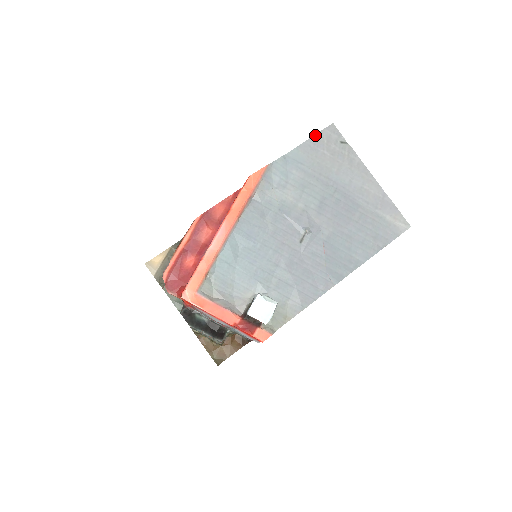
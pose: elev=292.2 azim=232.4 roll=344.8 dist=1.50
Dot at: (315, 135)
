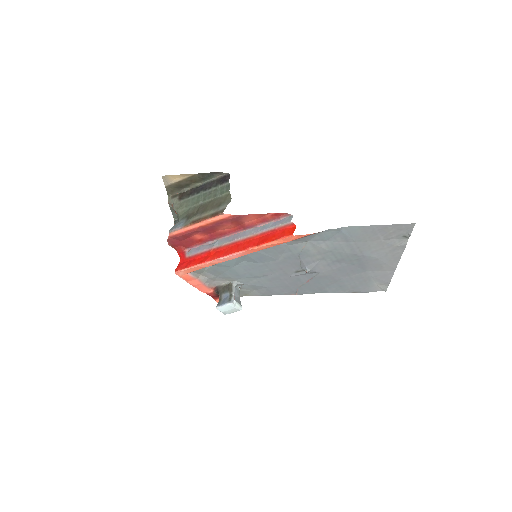
Dot at: (388, 225)
